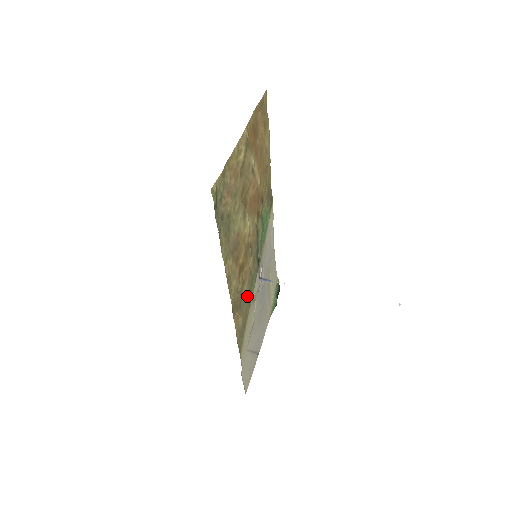
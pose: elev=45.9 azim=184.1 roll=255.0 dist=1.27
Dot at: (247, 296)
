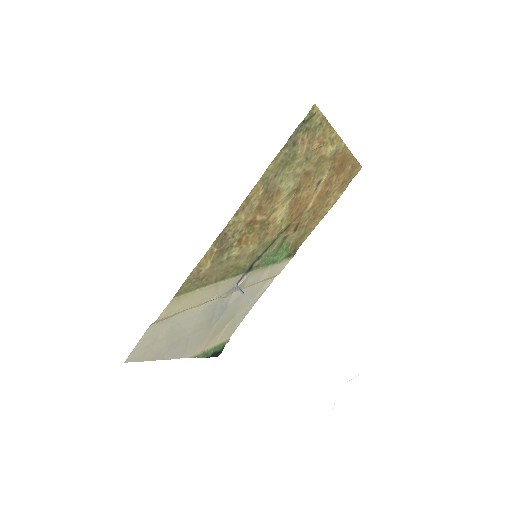
Dot at: (225, 266)
